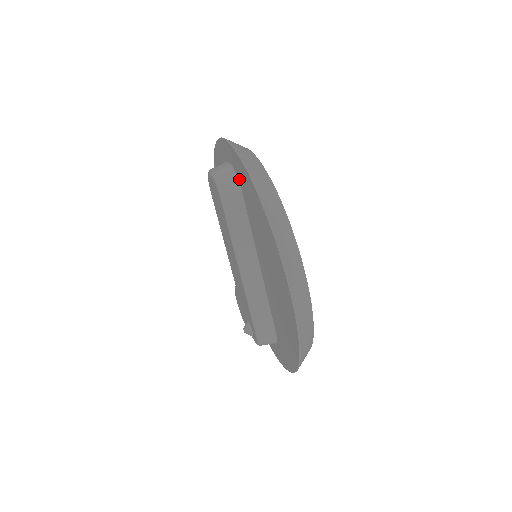
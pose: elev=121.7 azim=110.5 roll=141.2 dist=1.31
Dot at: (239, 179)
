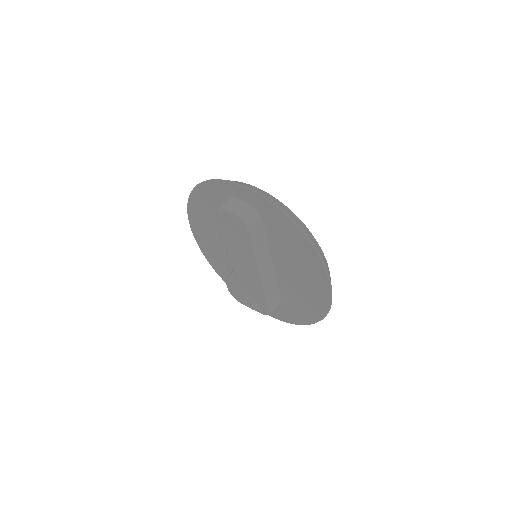
Dot at: (262, 214)
